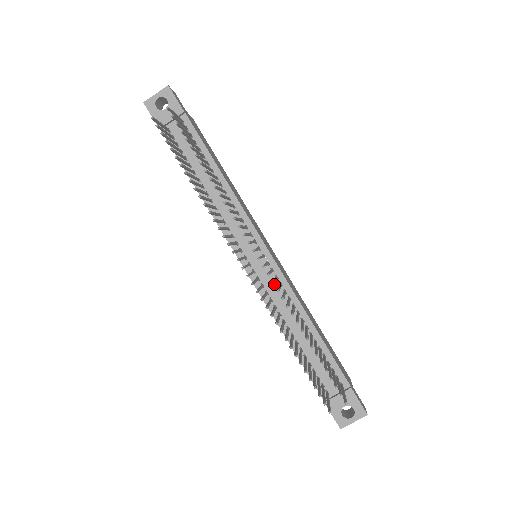
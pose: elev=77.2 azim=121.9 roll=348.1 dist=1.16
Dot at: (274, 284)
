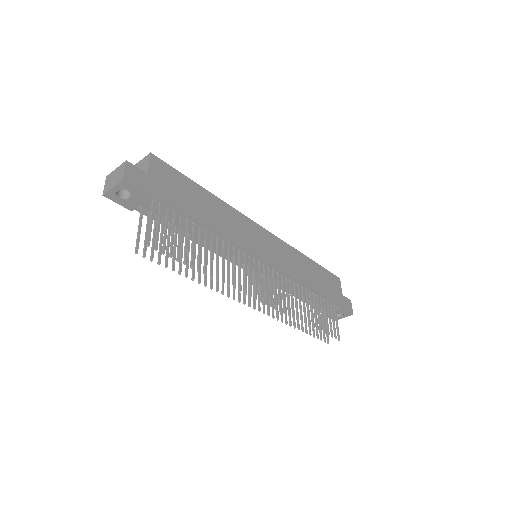
Dot at: (276, 276)
